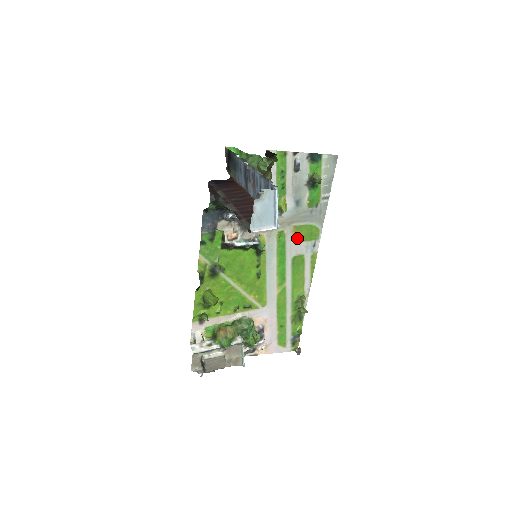
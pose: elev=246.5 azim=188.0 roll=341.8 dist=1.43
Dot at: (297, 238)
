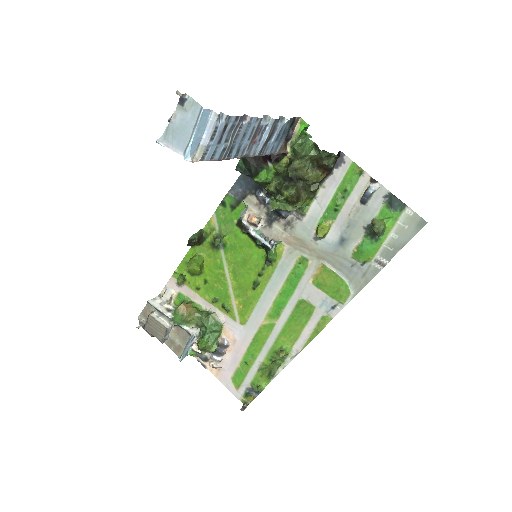
Dot at: (319, 281)
